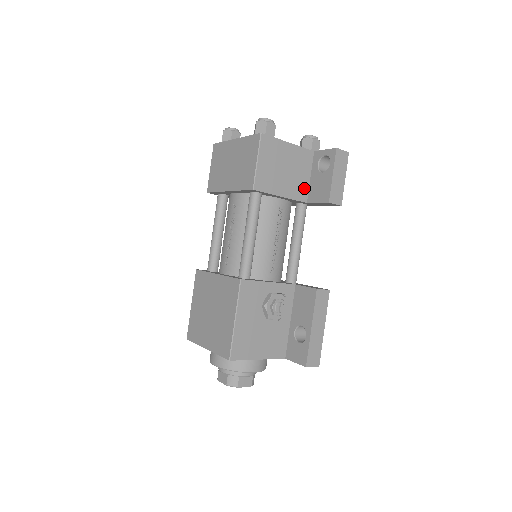
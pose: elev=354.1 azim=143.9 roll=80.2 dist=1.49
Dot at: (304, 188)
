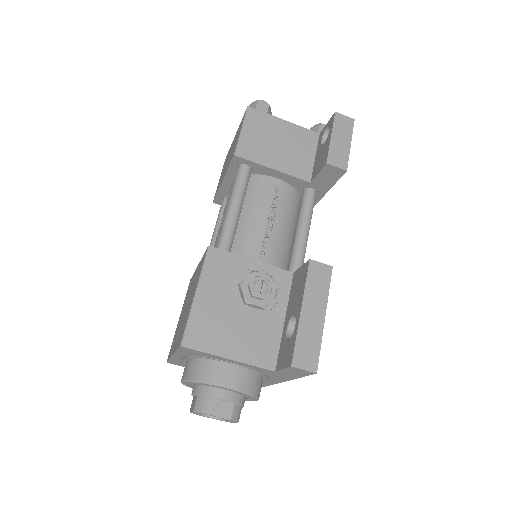
Dot at: (306, 167)
